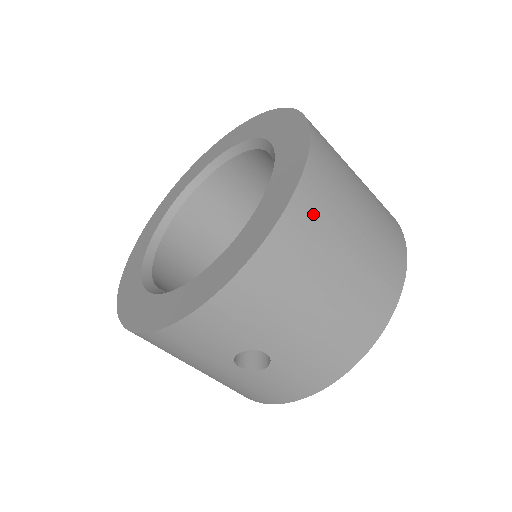
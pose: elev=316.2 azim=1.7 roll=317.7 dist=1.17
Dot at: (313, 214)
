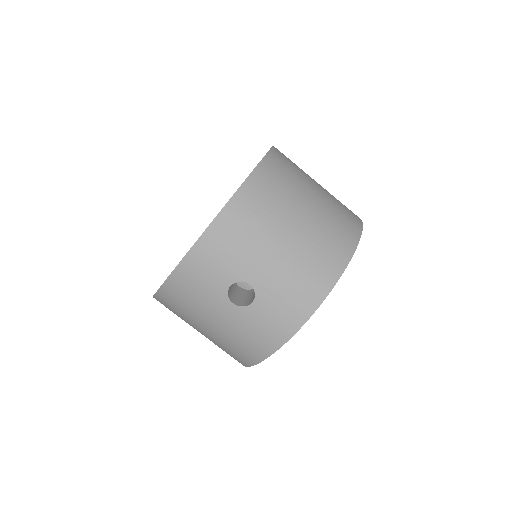
Dot at: (271, 181)
